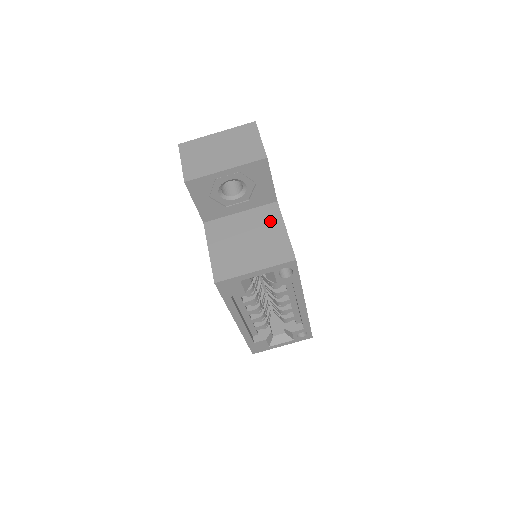
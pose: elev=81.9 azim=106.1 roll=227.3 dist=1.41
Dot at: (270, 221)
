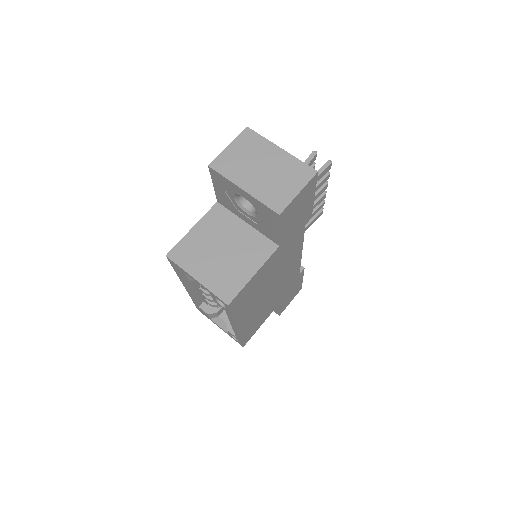
Dot at: (254, 255)
